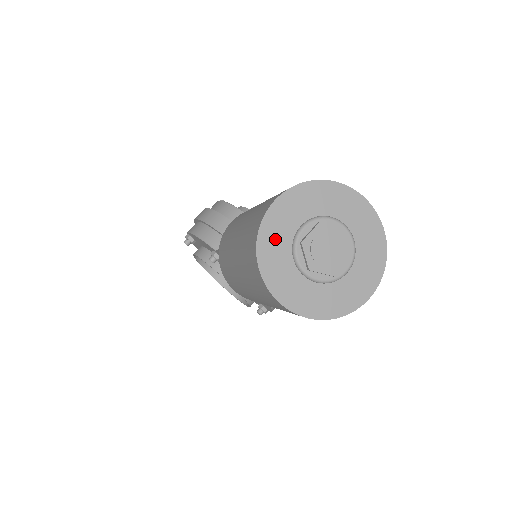
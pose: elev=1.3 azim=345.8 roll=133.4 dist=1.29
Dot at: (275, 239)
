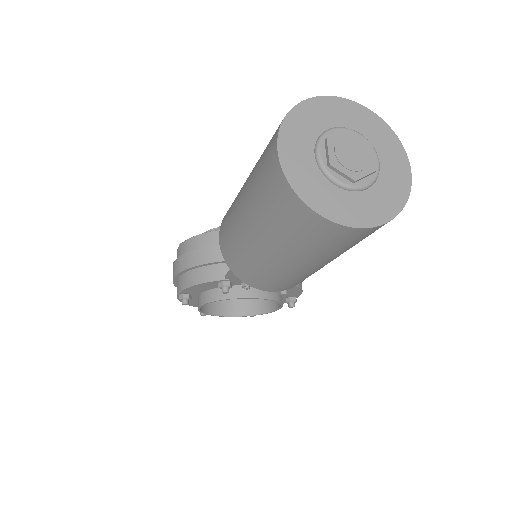
Dot at: (307, 180)
